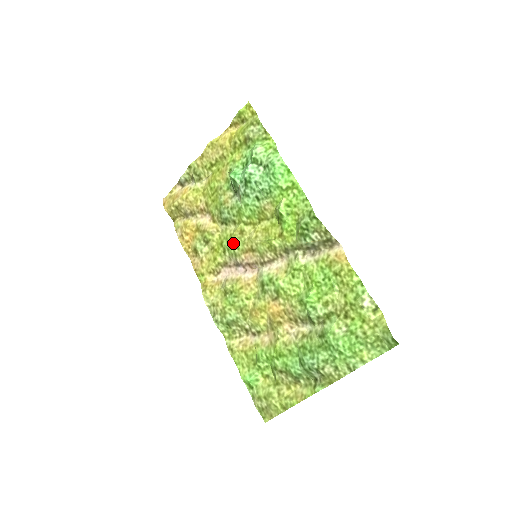
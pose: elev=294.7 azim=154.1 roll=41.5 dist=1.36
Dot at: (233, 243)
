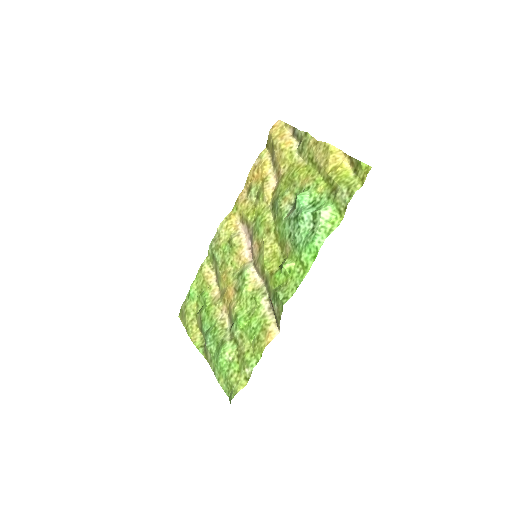
Dot at: (260, 227)
